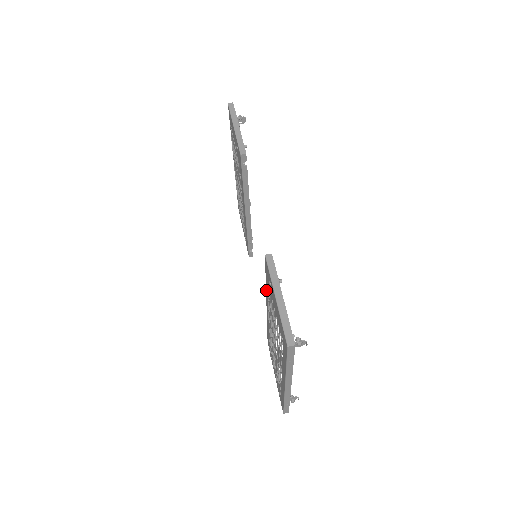
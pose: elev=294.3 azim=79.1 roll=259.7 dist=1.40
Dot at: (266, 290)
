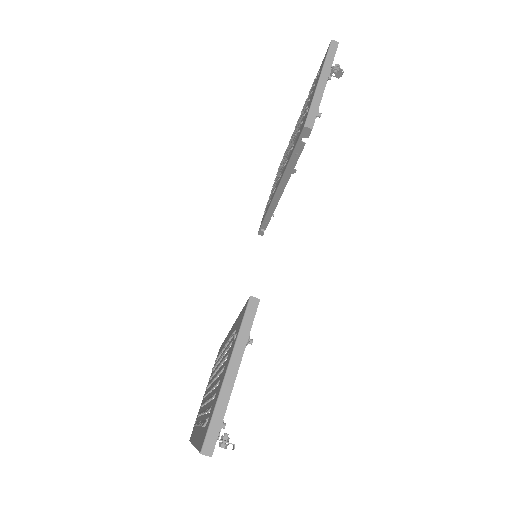
Dot at: (236, 321)
